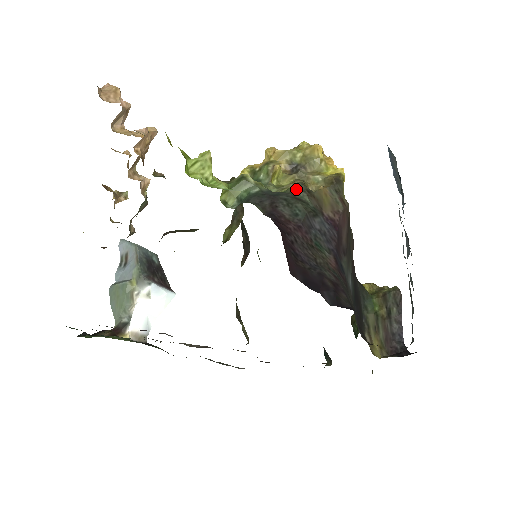
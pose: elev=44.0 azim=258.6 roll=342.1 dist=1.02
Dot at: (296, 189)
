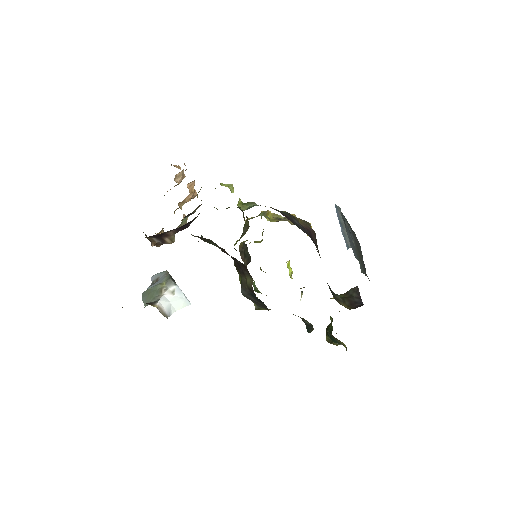
Dot at: occluded
